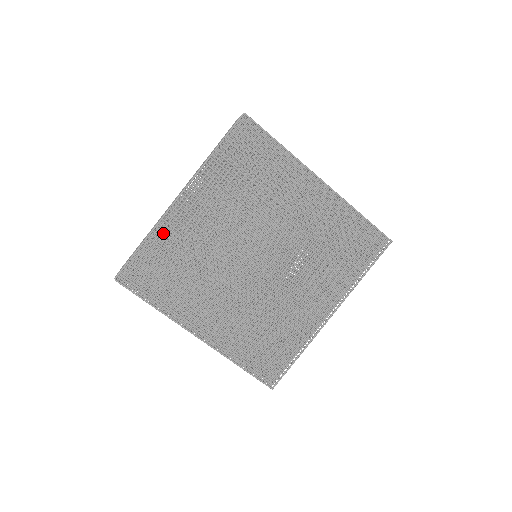
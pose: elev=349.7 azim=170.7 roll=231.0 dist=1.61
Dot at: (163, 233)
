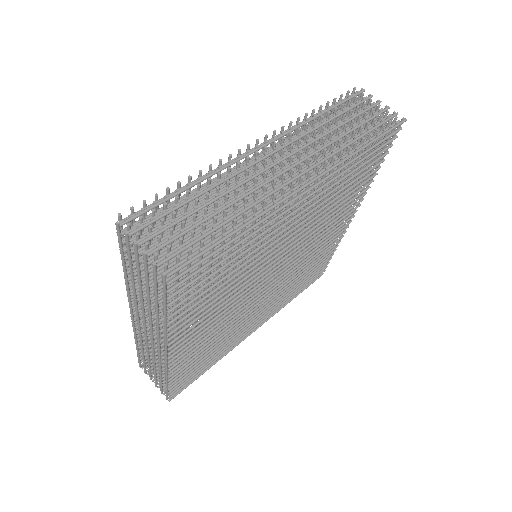
Dot at: occluded
